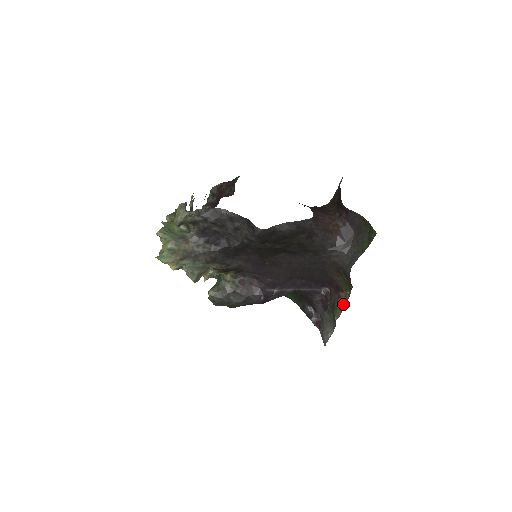
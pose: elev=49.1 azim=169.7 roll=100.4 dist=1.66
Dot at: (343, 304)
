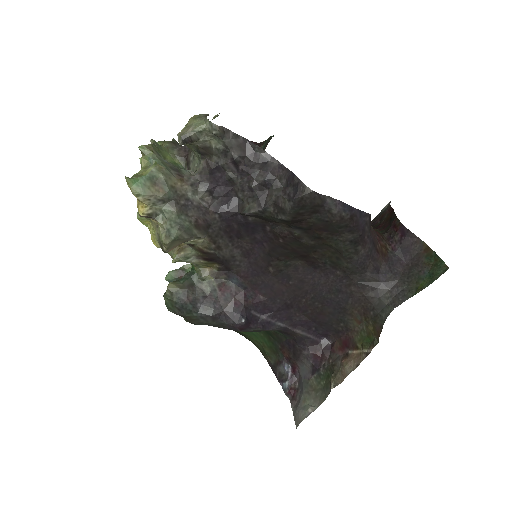
Dot at: (351, 367)
